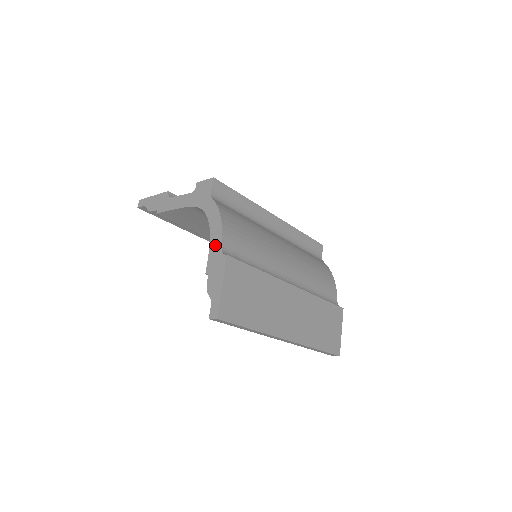
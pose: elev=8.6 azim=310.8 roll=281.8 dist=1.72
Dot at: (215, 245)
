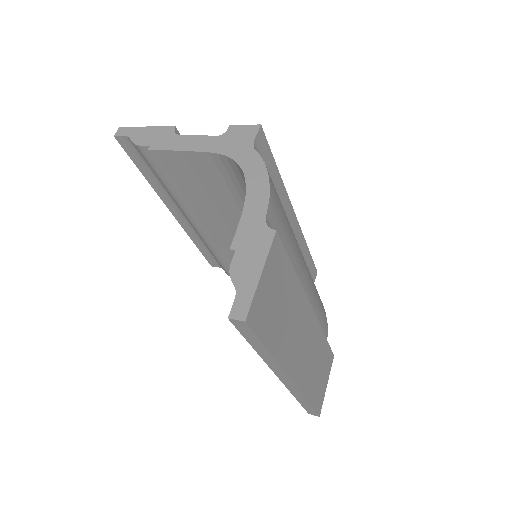
Dot at: (254, 212)
